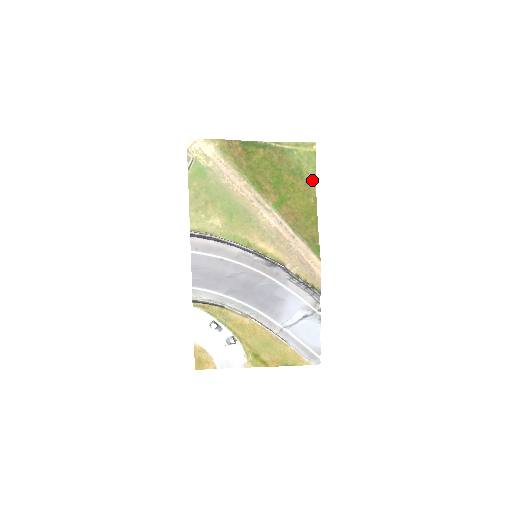
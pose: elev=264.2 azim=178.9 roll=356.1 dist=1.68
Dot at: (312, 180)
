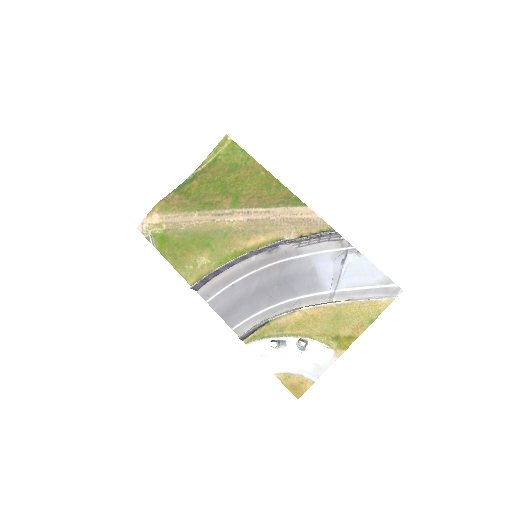
Dot at: (250, 161)
